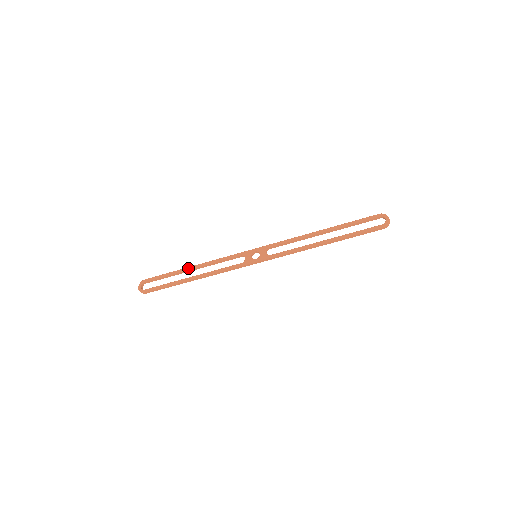
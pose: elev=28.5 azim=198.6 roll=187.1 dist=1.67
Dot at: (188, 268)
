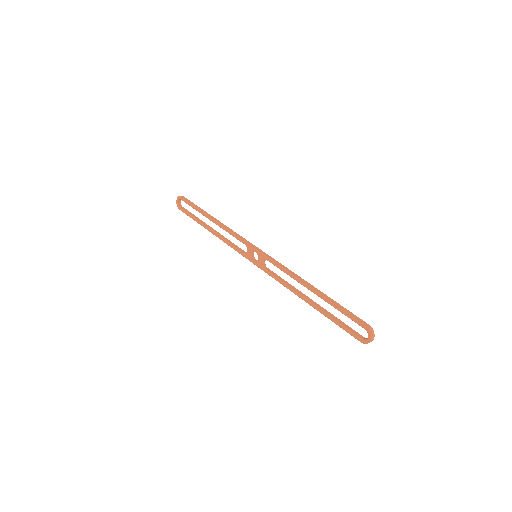
Dot at: (208, 217)
